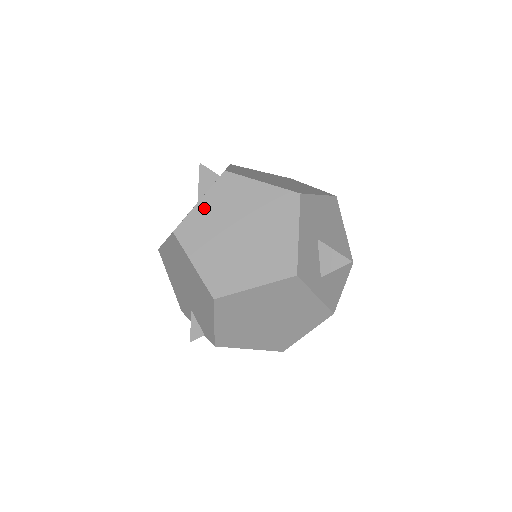
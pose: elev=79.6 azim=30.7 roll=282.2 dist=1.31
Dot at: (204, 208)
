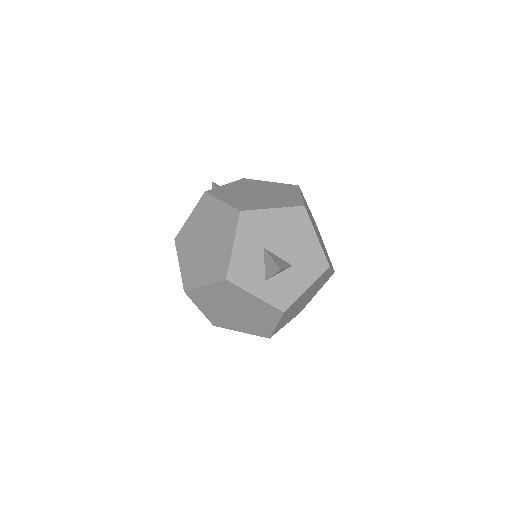
Dot at: (190, 222)
